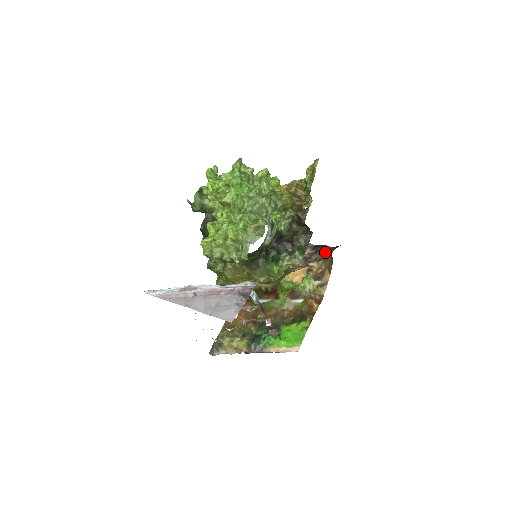
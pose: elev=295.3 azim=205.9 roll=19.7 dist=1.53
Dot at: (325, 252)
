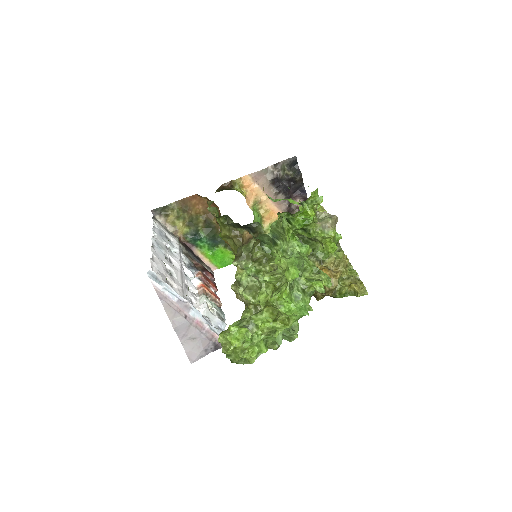
Dot at: occluded
